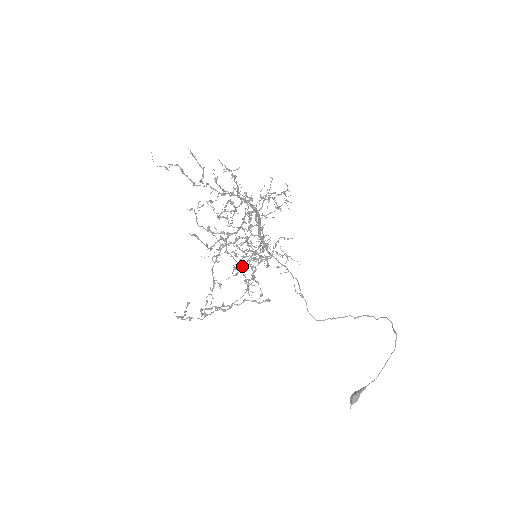
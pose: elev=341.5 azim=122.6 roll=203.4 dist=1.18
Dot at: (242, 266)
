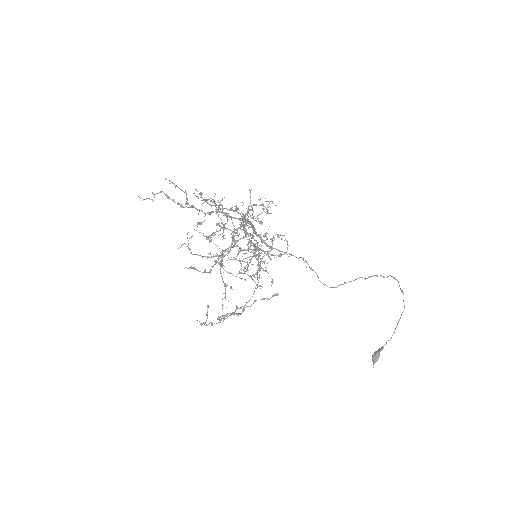
Dot at: occluded
